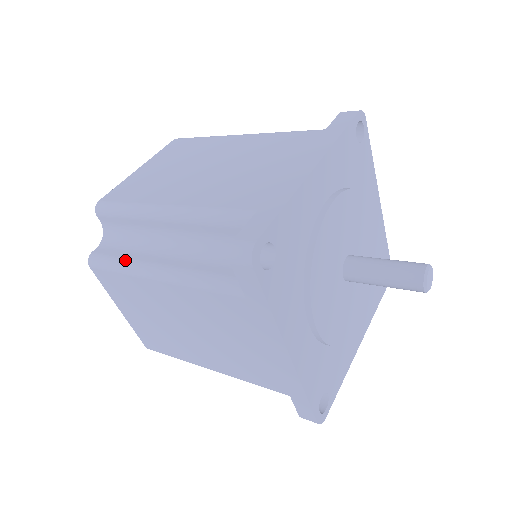
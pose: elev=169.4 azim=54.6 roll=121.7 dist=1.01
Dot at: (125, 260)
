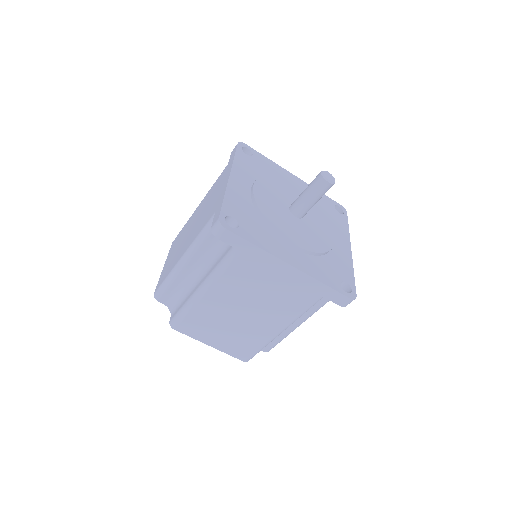
Dot at: (185, 304)
